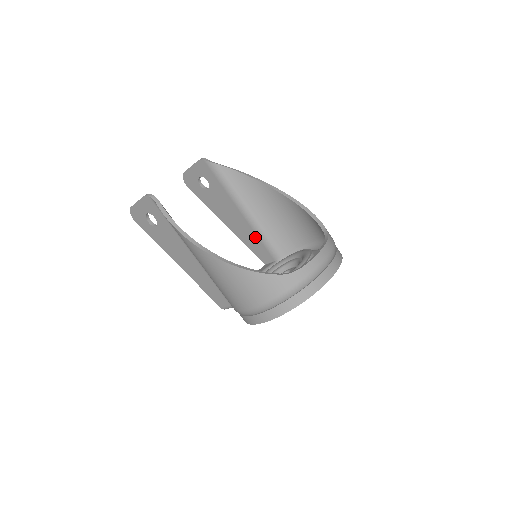
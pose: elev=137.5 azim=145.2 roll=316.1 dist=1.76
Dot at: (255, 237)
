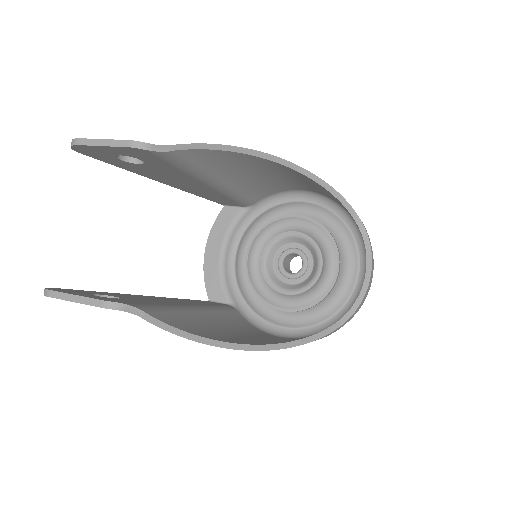
Dot at: (220, 196)
